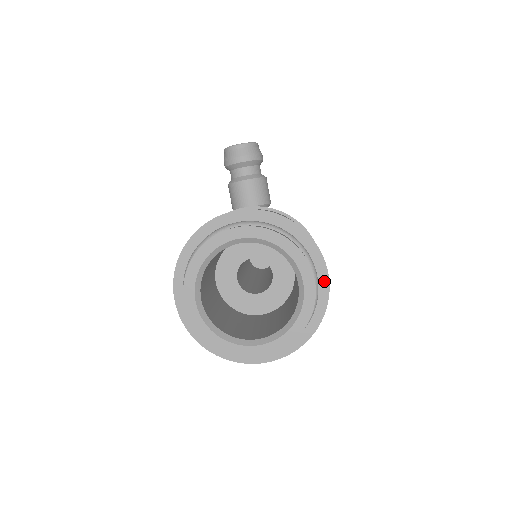
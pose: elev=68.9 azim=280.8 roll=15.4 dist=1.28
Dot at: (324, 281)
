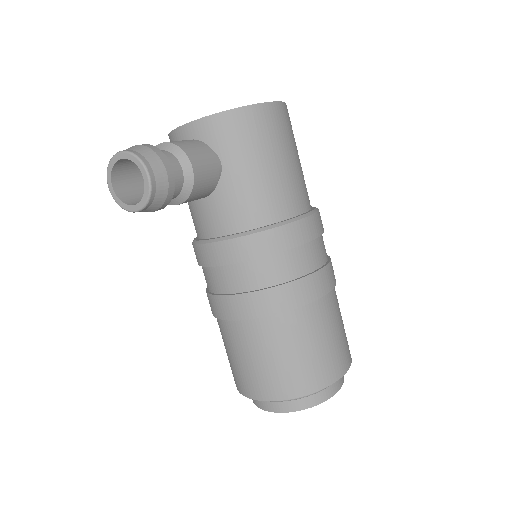
Dot at: occluded
